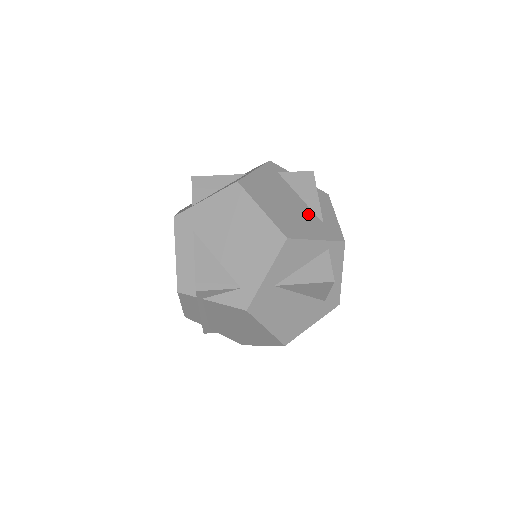
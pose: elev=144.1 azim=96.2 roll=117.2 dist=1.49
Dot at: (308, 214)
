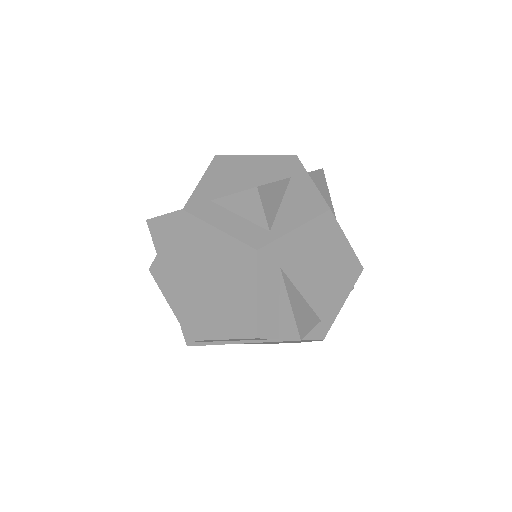
Dot at: occluded
